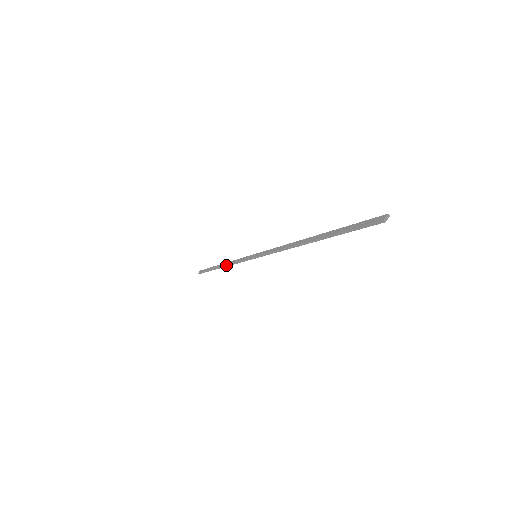
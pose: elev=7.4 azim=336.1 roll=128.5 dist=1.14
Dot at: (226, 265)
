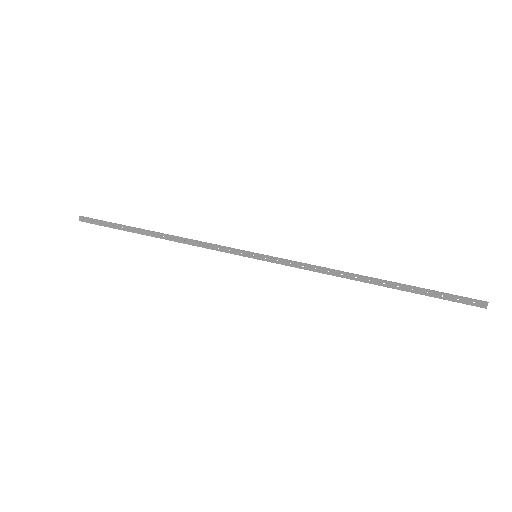
Dot at: occluded
